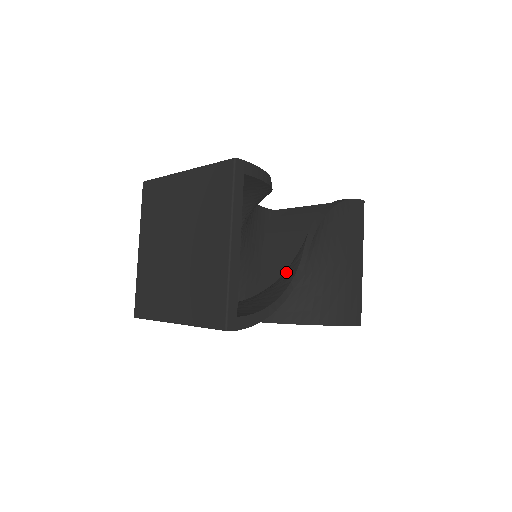
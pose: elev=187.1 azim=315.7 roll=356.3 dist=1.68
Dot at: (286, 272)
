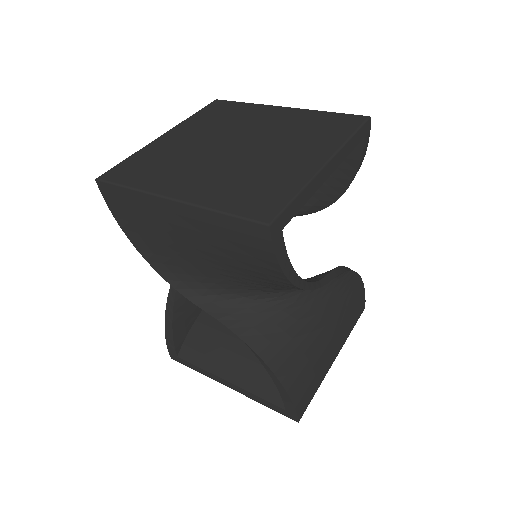
Dot at: occluded
